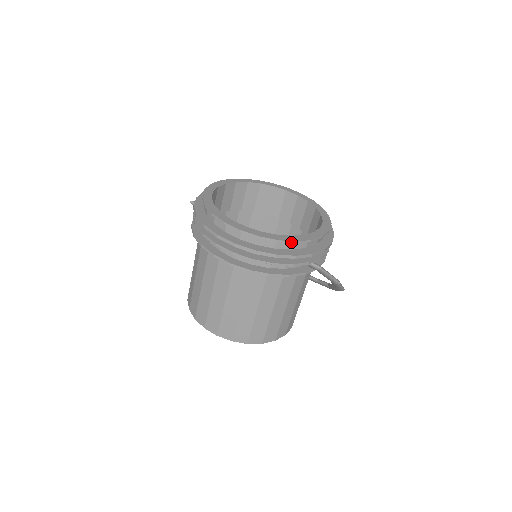
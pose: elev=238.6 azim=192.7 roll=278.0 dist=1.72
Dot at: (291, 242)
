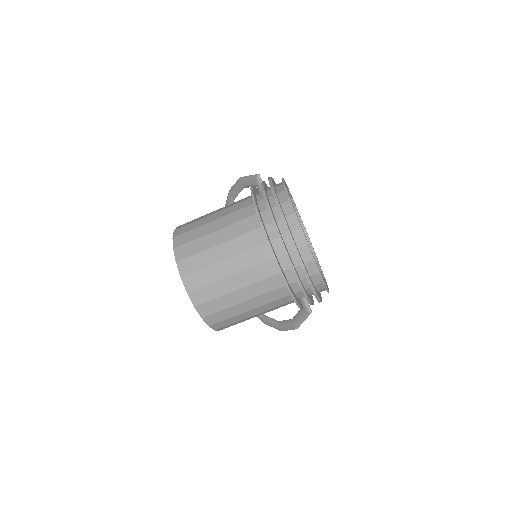
Dot at: (323, 282)
